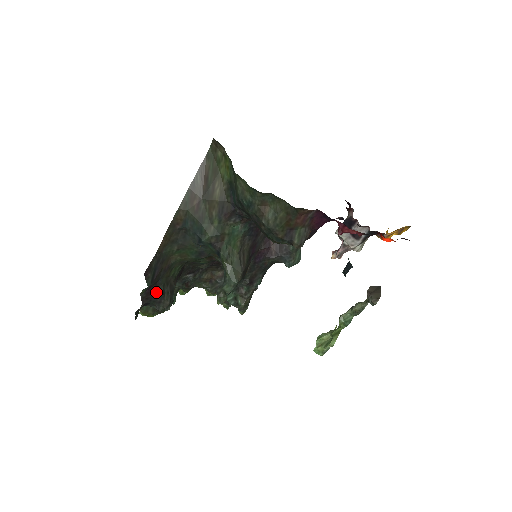
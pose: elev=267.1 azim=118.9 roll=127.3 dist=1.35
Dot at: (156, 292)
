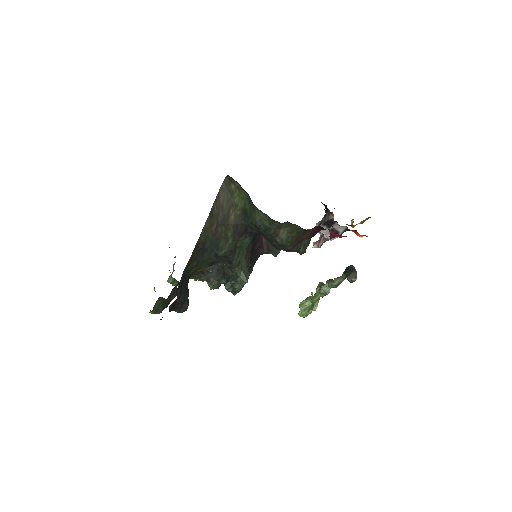
Dot at: (179, 300)
